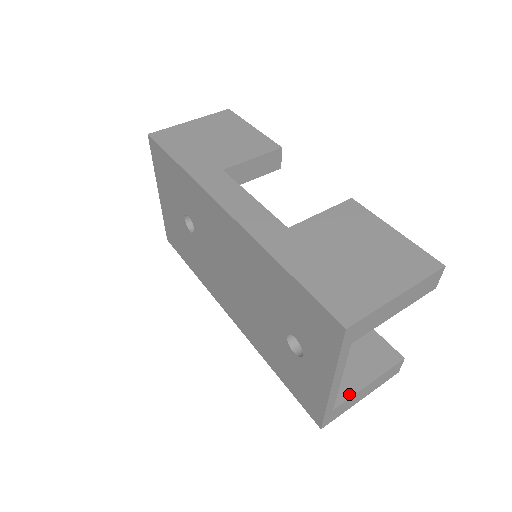
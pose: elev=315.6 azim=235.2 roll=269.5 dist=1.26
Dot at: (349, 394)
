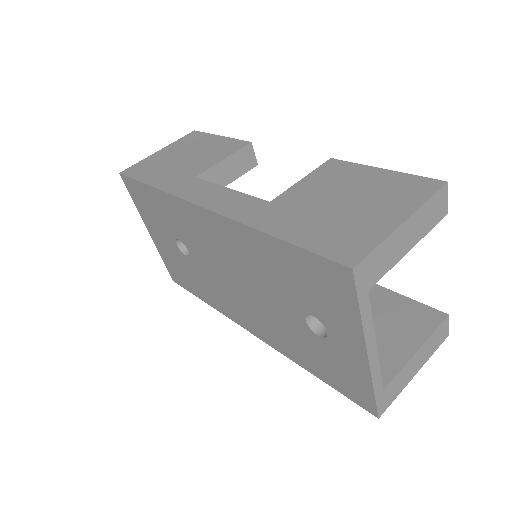
Dot at: (397, 368)
